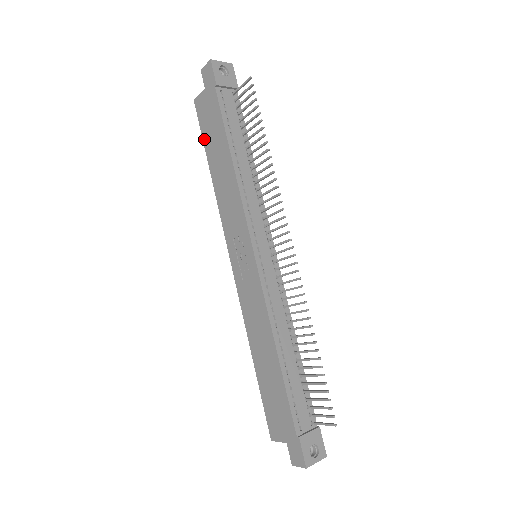
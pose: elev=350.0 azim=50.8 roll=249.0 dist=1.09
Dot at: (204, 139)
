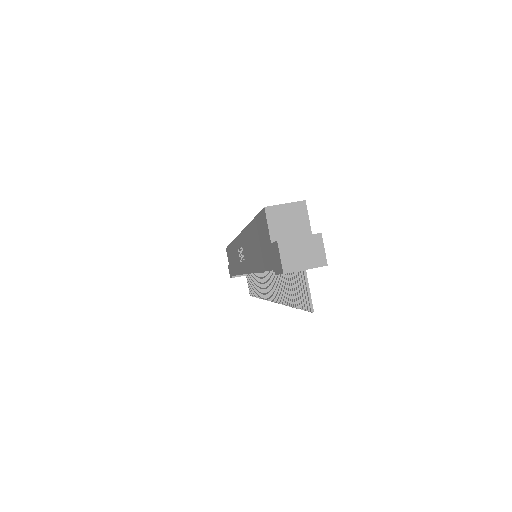
Dot at: (255, 221)
